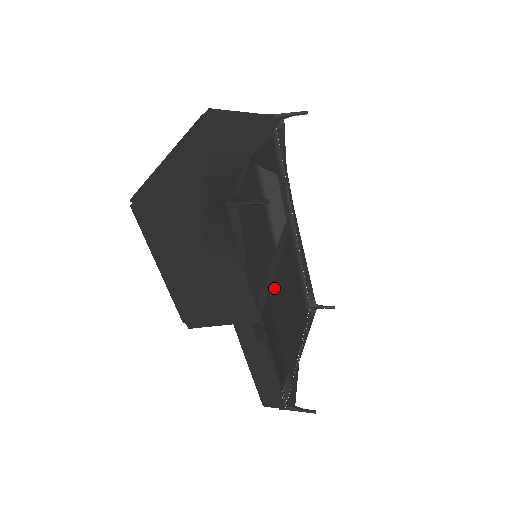
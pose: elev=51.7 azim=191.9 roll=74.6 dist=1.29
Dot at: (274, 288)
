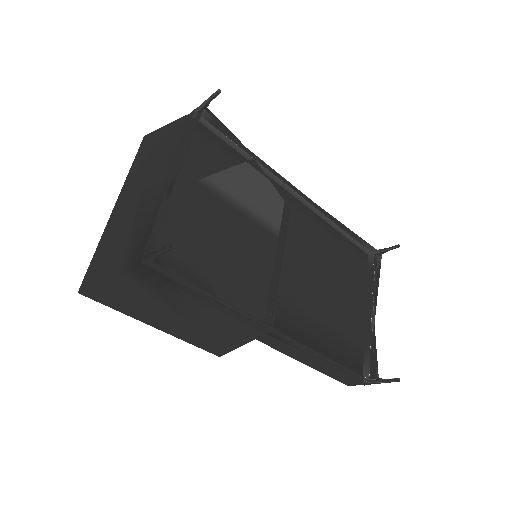
Dot at: (285, 282)
